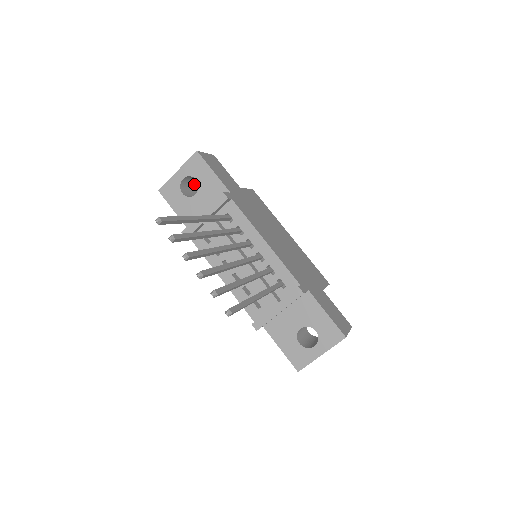
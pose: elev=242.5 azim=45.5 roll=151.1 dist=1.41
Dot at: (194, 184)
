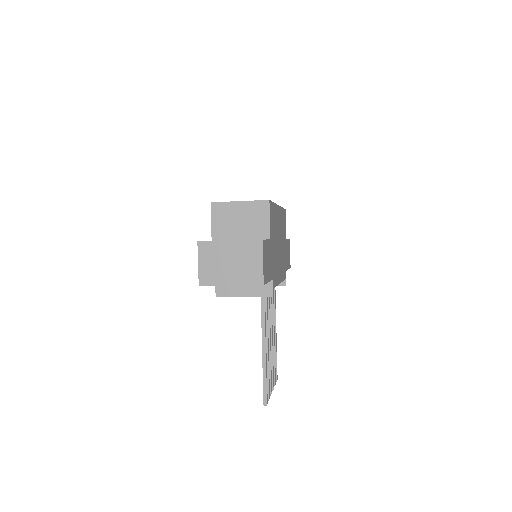
Dot at: occluded
